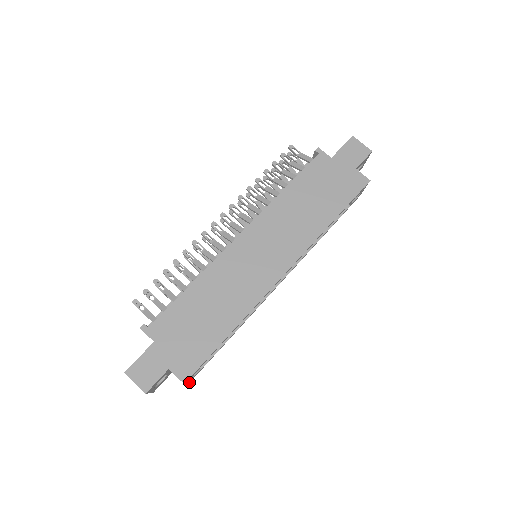
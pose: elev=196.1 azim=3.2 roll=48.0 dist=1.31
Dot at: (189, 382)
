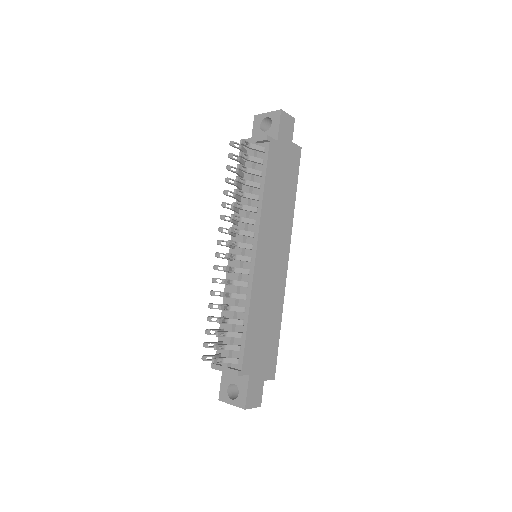
Dot at: occluded
